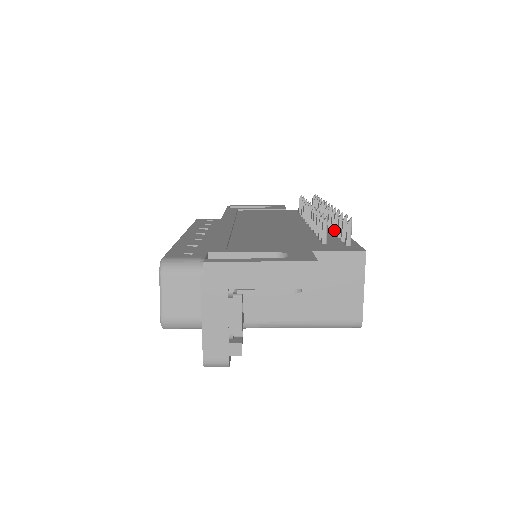
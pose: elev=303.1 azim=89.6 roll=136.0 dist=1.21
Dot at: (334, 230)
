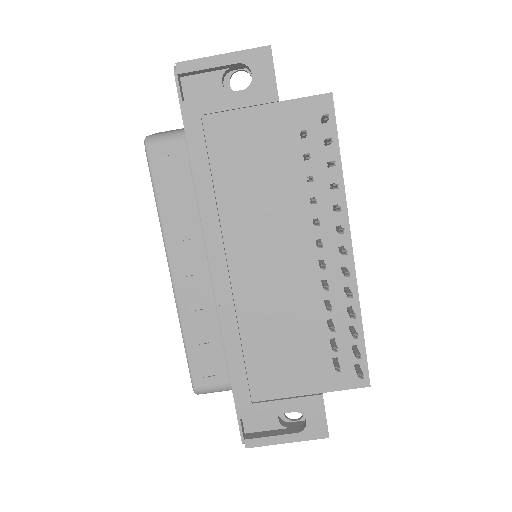
Dot at: (347, 312)
